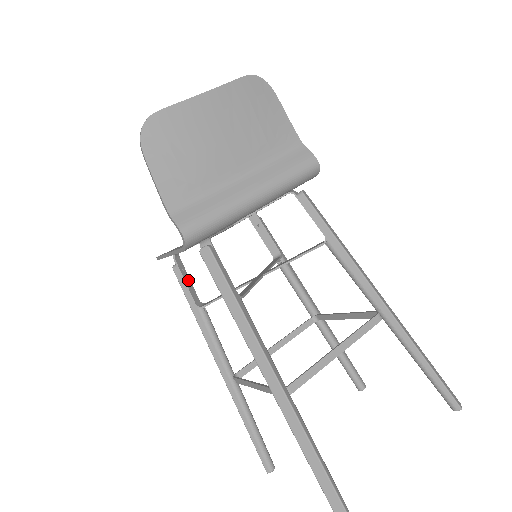
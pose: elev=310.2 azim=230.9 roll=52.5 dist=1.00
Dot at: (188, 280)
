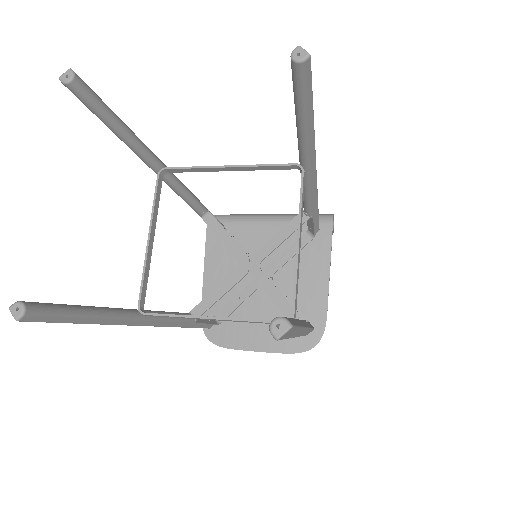
Dot at: (205, 321)
